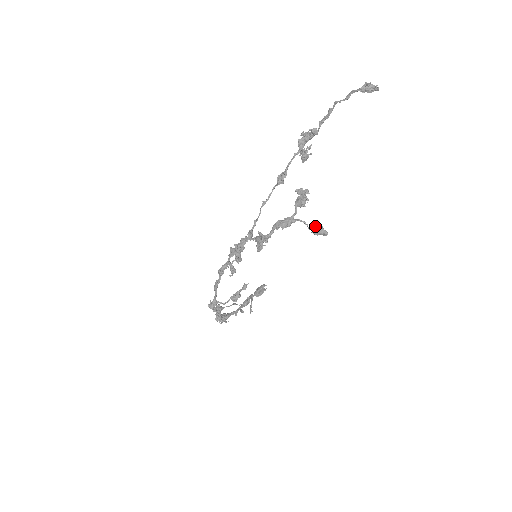
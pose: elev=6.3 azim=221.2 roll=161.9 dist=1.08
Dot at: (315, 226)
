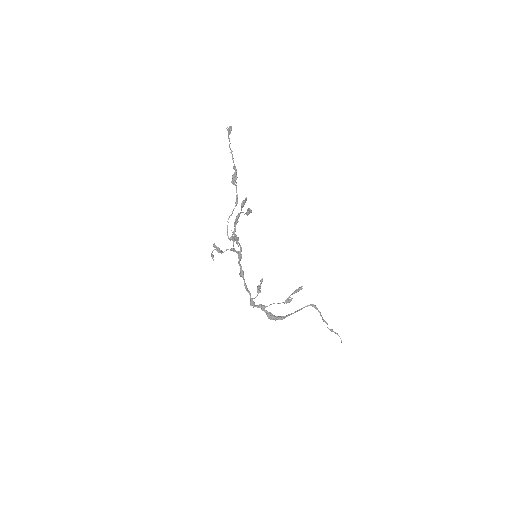
Dot at: (247, 211)
